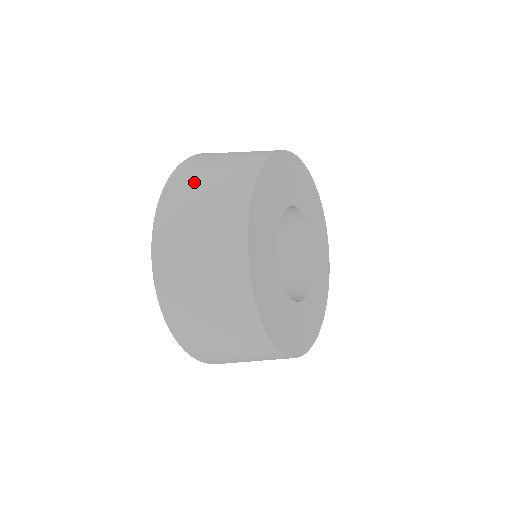
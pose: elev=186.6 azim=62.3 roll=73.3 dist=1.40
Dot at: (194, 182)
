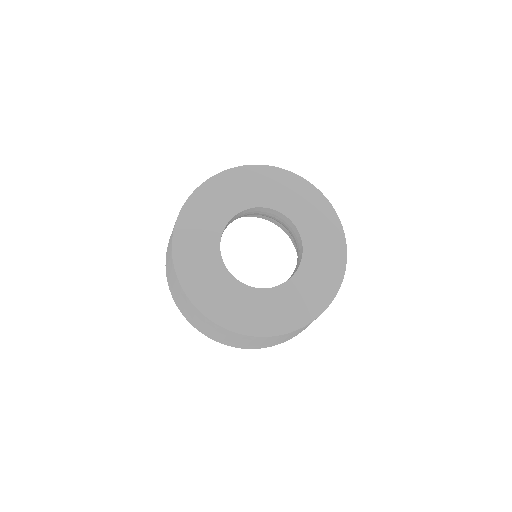
Dot at: occluded
